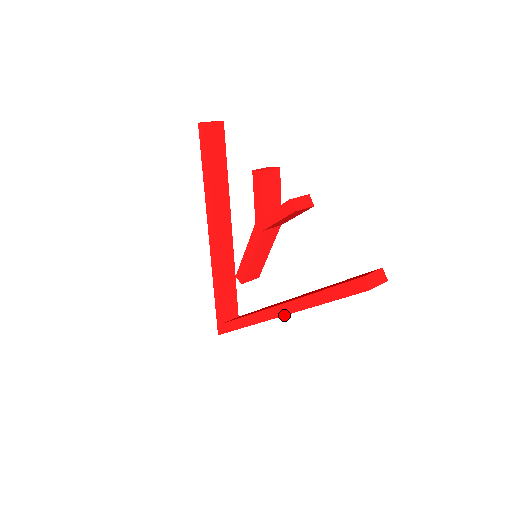
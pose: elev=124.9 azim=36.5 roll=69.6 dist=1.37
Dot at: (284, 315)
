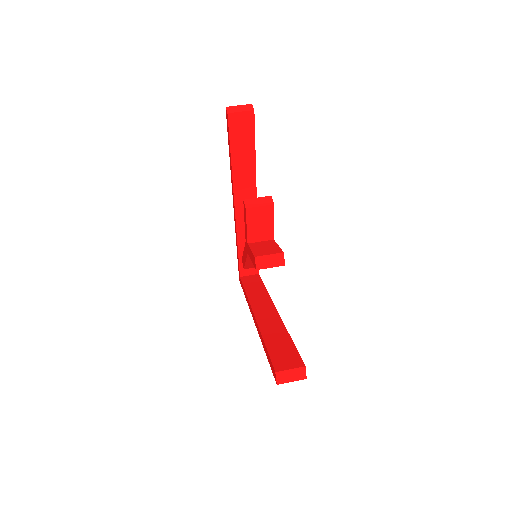
Dot at: (255, 324)
